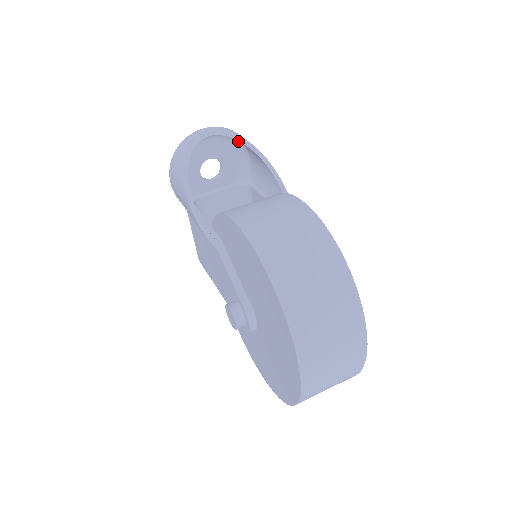
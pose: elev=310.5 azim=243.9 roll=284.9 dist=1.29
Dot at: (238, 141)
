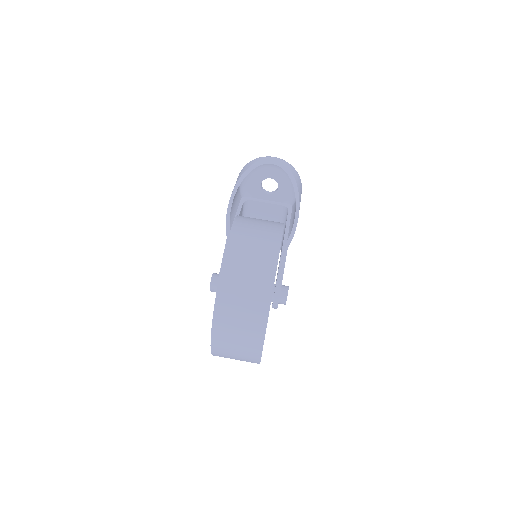
Dot at: occluded
